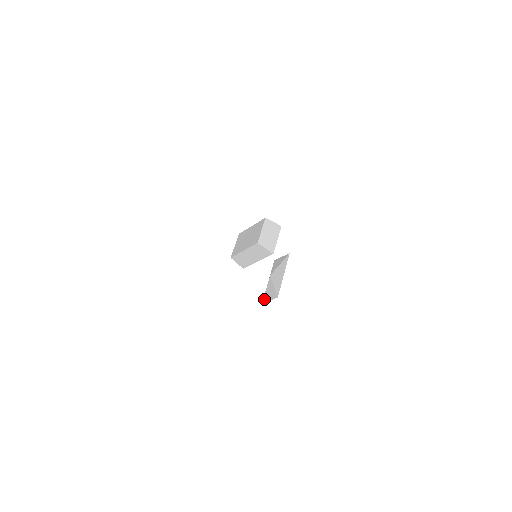
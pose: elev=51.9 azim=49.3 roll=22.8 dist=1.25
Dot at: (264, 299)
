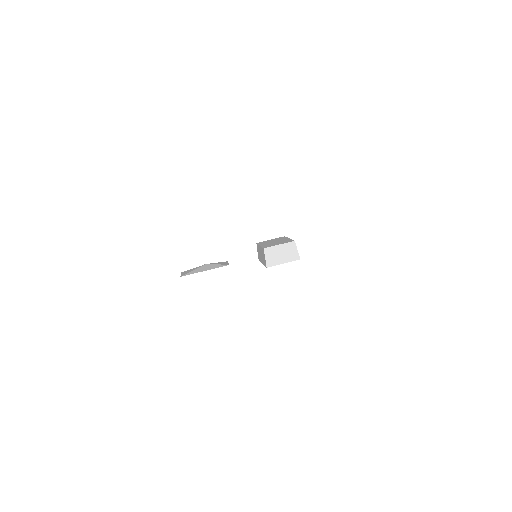
Dot at: (184, 271)
